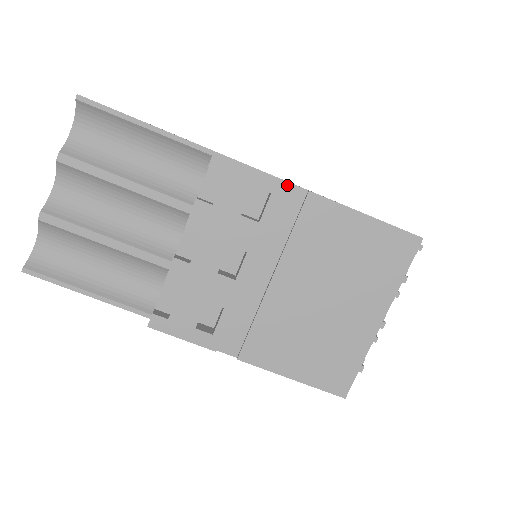
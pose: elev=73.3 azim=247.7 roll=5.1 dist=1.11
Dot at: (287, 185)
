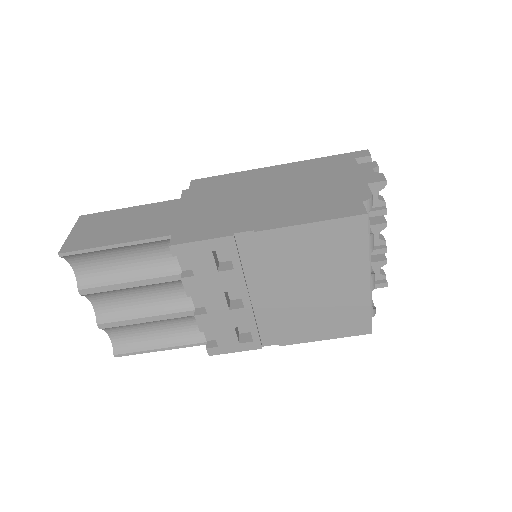
Dot at: (236, 236)
